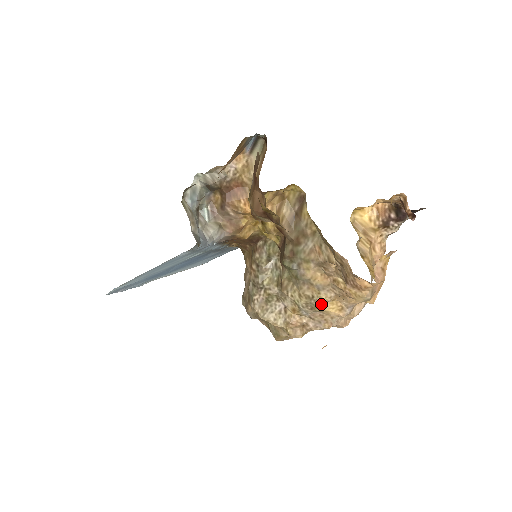
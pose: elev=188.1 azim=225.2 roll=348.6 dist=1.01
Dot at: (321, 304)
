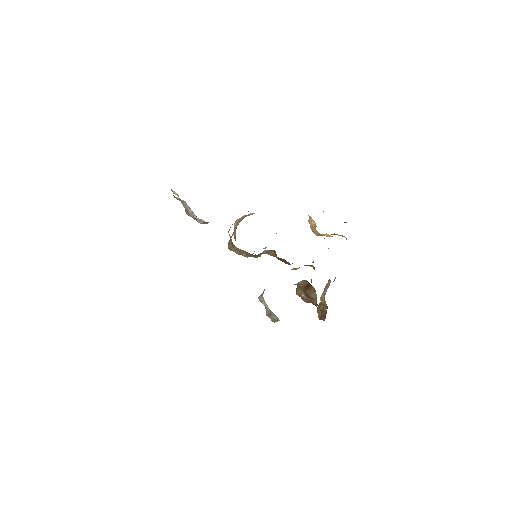
Dot at: occluded
